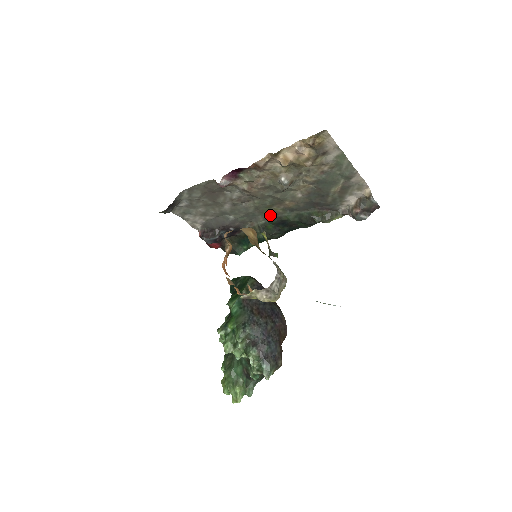
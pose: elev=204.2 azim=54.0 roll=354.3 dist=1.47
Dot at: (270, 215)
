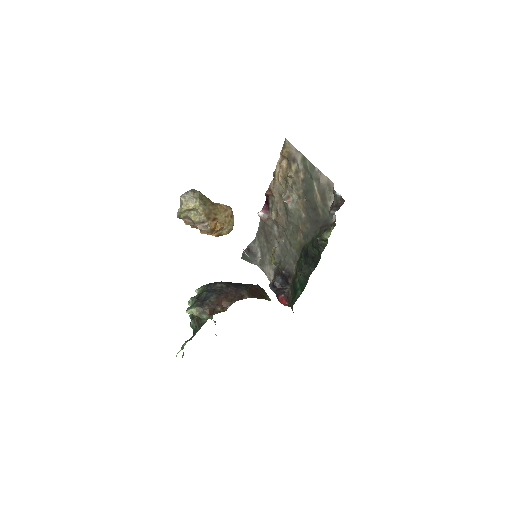
Dot at: (300, 249)
